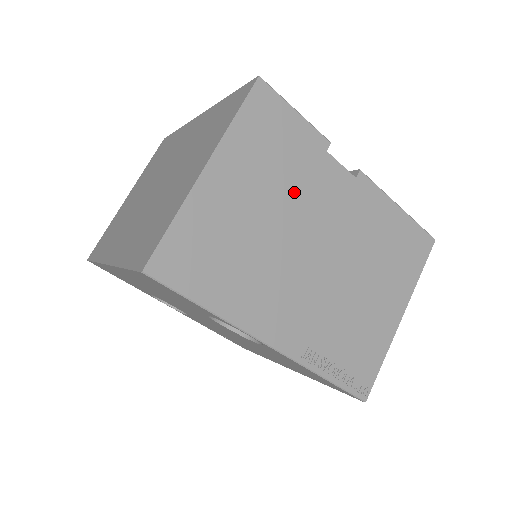
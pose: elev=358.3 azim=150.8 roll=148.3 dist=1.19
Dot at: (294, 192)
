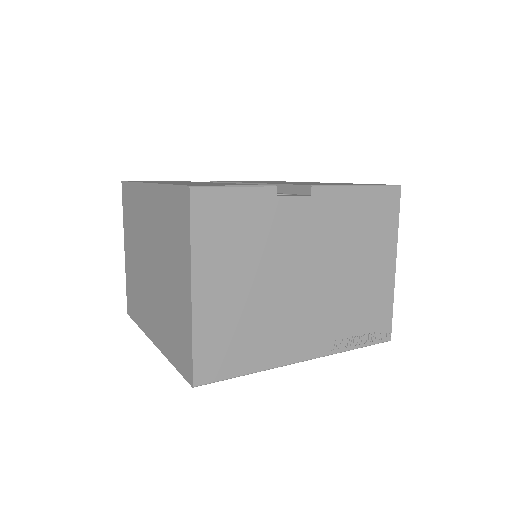
Dot at: (267, 250)
